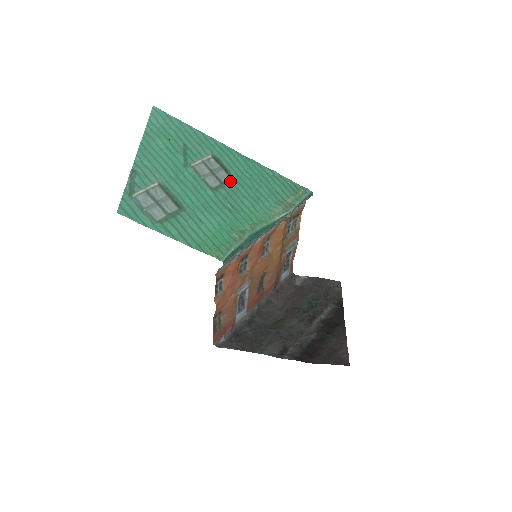
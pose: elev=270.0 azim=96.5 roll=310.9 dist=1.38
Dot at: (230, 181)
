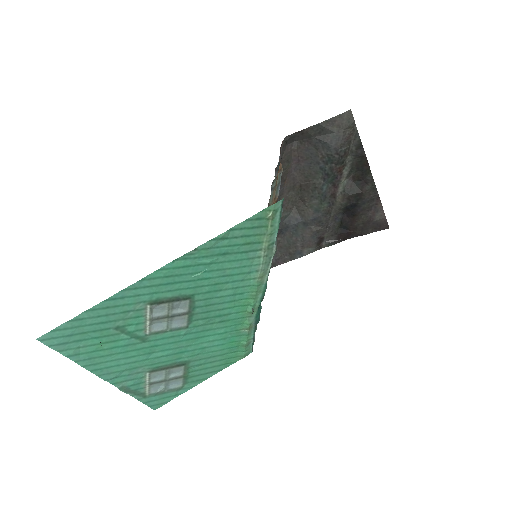
Dot at: (192, 302)
